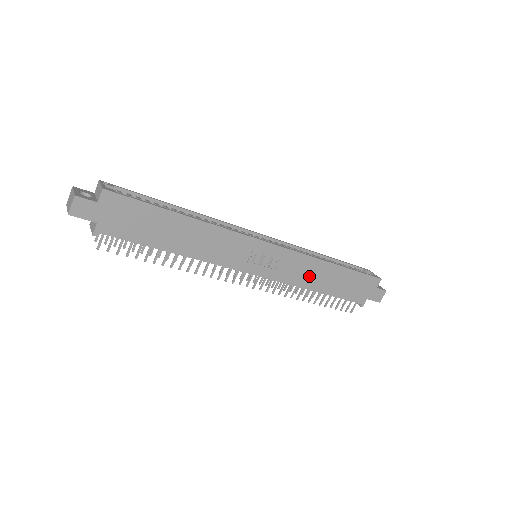
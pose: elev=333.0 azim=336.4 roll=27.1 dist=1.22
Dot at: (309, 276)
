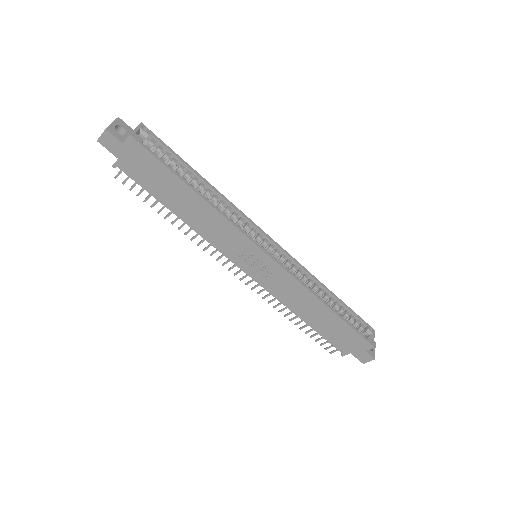
Dot at: (297, 301)
